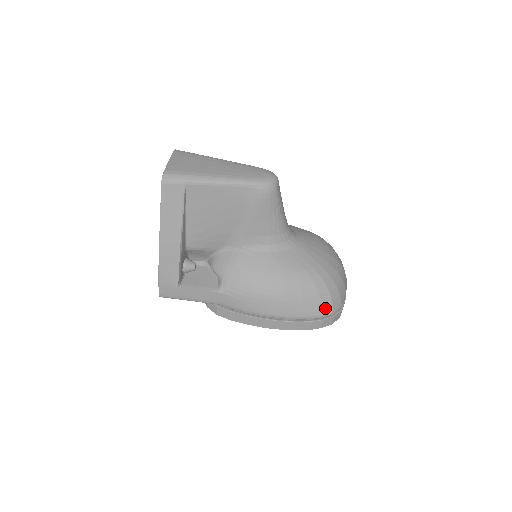
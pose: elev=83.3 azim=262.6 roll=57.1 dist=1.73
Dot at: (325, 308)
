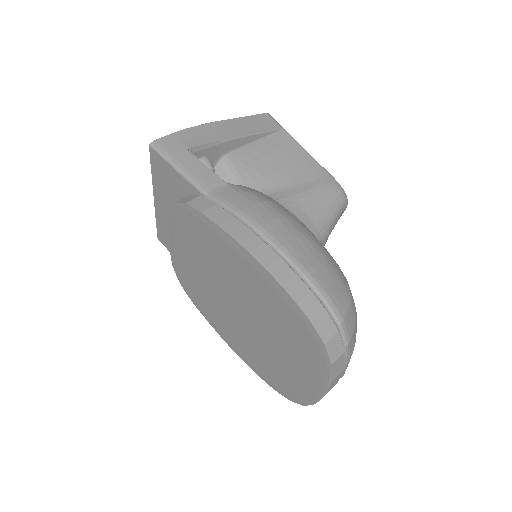
Dot at: (338, 299)
